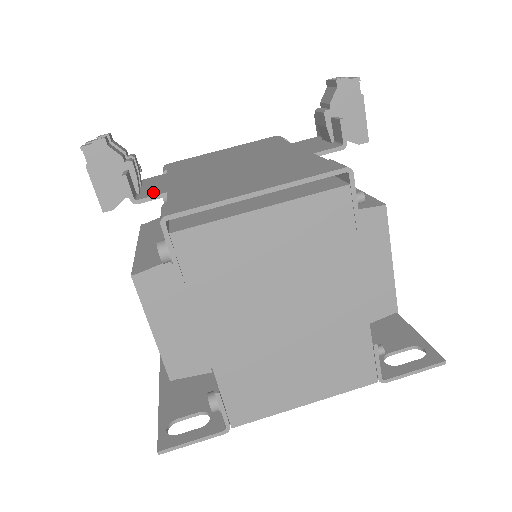
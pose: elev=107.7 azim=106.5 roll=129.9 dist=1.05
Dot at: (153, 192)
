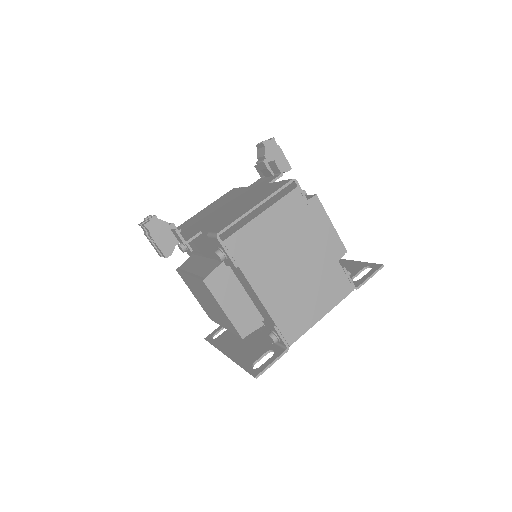
Dot at: (191, 235)
